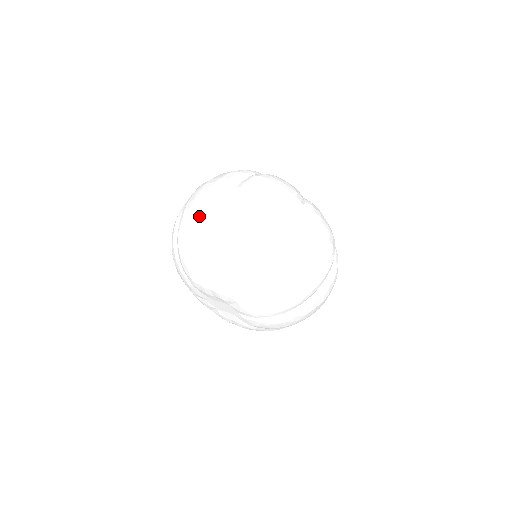
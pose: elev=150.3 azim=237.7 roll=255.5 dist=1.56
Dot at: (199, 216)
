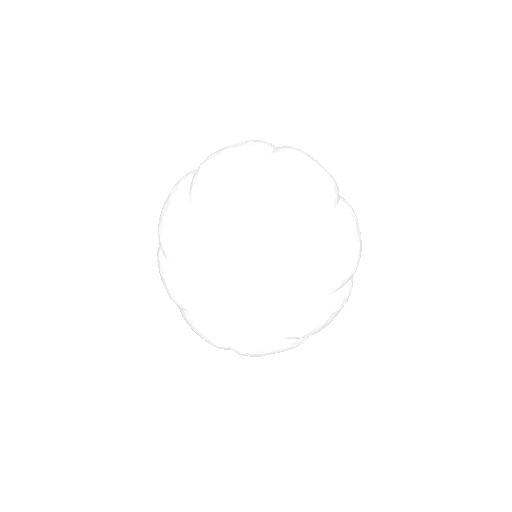
Dot at: (241, 156)
